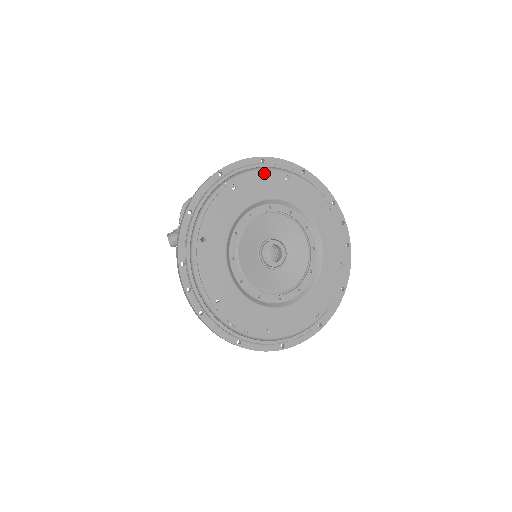
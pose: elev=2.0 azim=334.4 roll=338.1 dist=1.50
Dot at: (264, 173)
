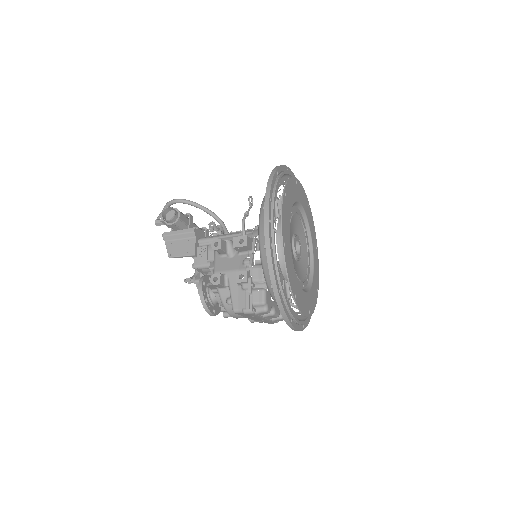
Dot at: (304, 192)
